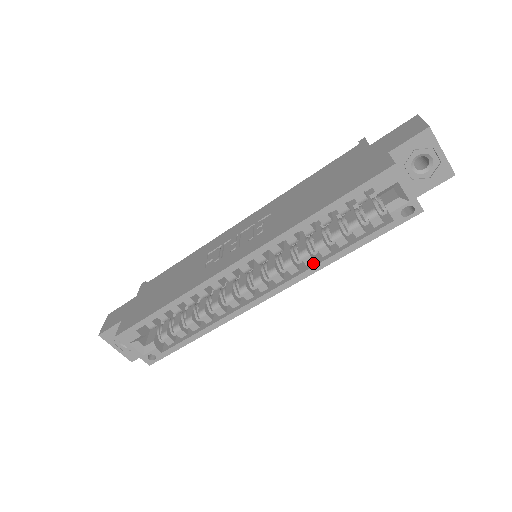
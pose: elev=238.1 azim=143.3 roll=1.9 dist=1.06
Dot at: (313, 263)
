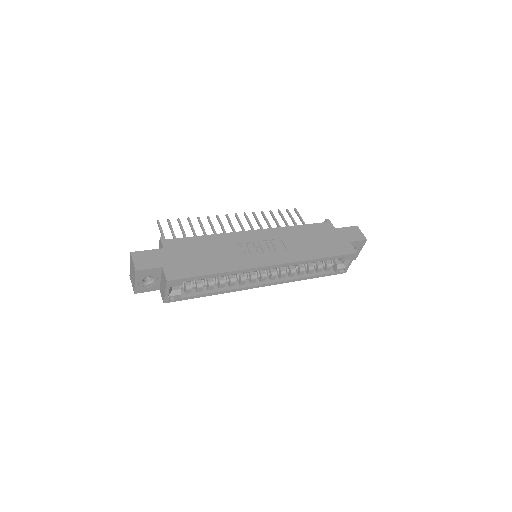
Dot at: (293, 277)
